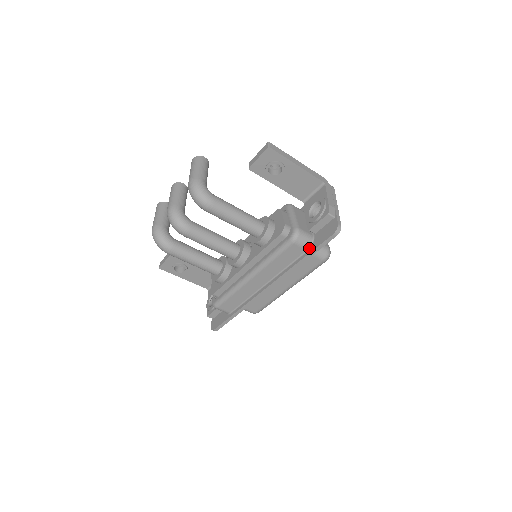
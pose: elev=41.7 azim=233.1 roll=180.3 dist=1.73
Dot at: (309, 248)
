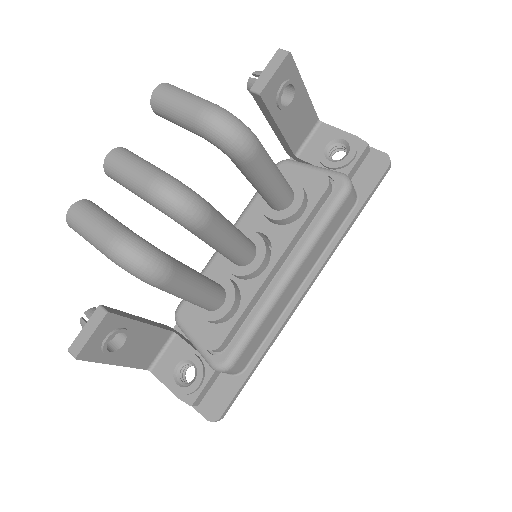
Dot at: (357, 200)
